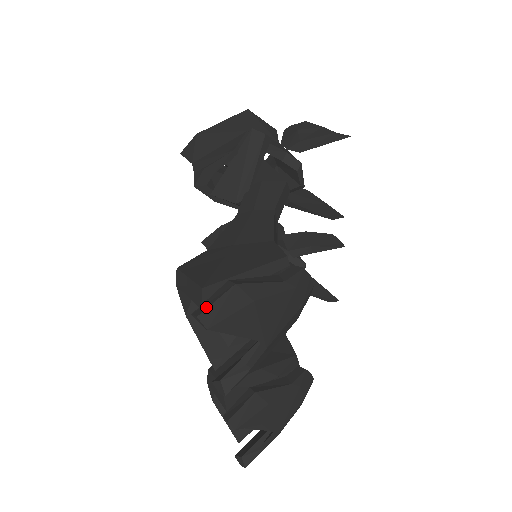
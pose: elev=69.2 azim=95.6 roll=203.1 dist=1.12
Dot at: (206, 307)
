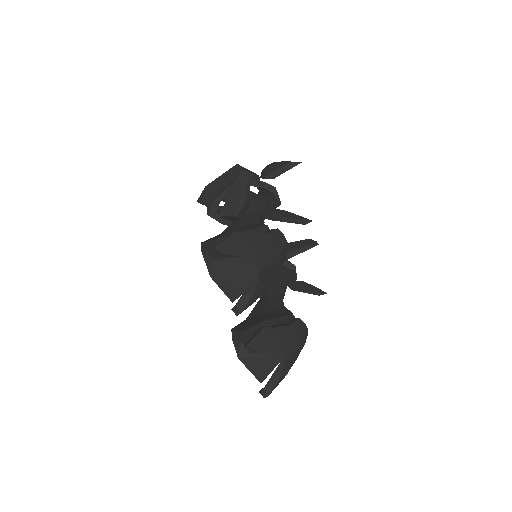
Dot at: (219, 244)
